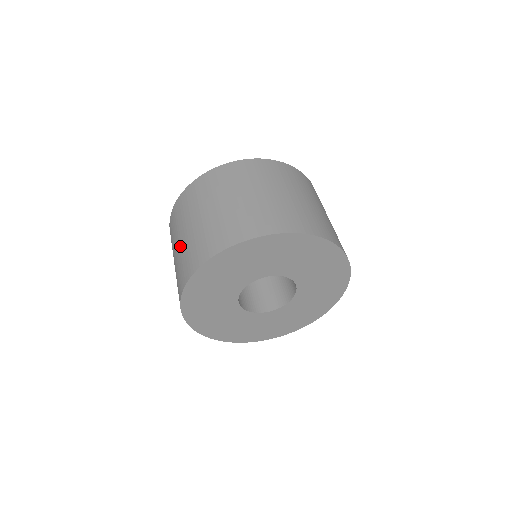
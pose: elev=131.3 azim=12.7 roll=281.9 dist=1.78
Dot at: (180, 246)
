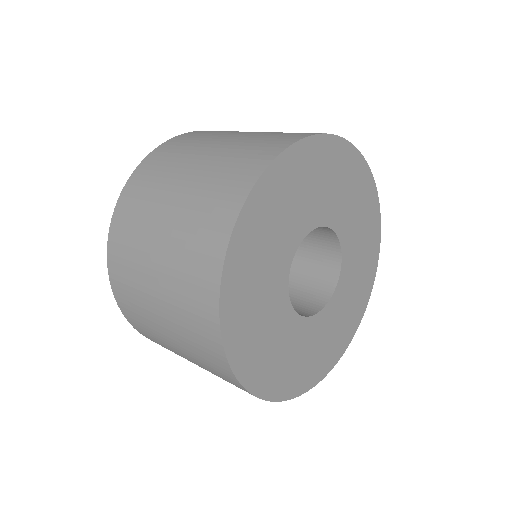
Dot at: (168, 324)
